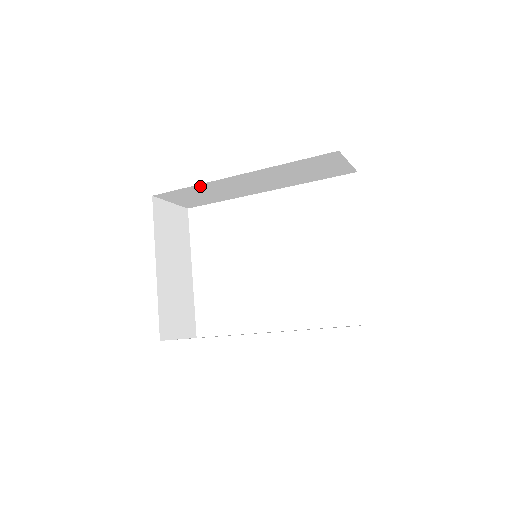
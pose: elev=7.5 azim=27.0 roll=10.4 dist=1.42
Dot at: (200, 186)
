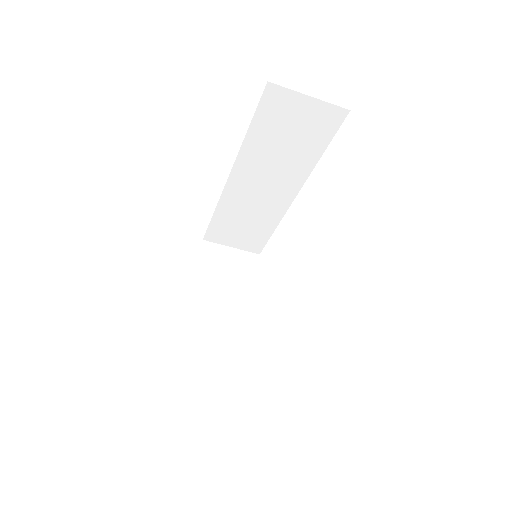
Dot at: (222, 209)
